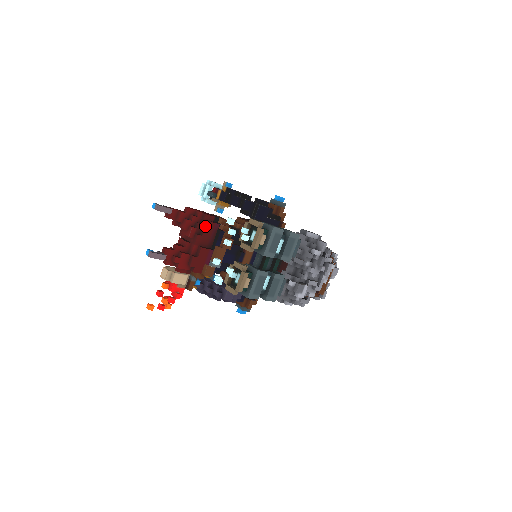
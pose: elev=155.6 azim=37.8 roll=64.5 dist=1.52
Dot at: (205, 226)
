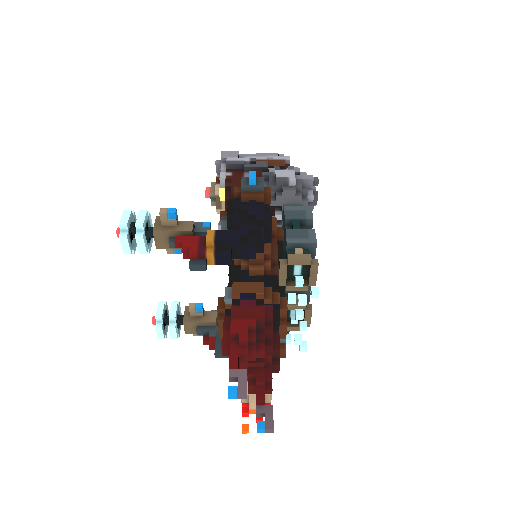
Dot at: (272, 330)
